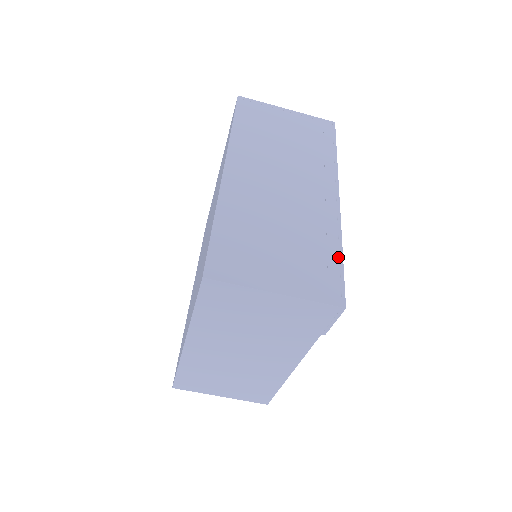
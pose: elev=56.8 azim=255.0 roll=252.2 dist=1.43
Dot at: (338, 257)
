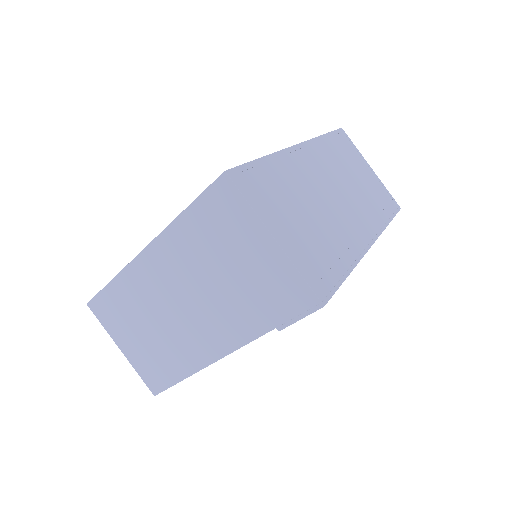
Dot at: (344, 272)
